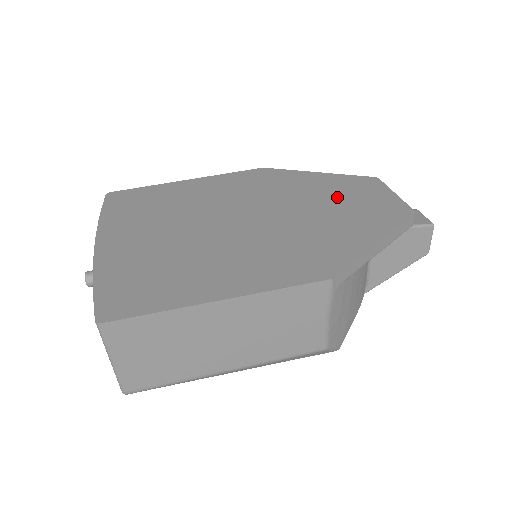
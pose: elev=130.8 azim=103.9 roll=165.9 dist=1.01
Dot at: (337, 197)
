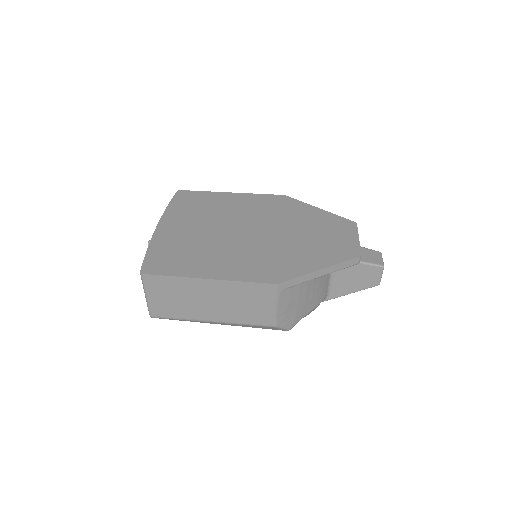
Dot at: (318, 231)
